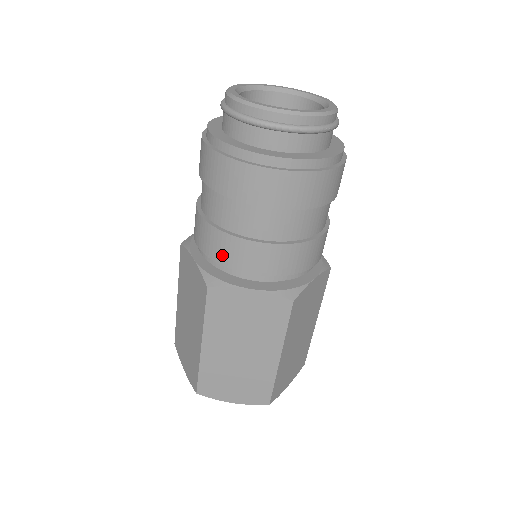
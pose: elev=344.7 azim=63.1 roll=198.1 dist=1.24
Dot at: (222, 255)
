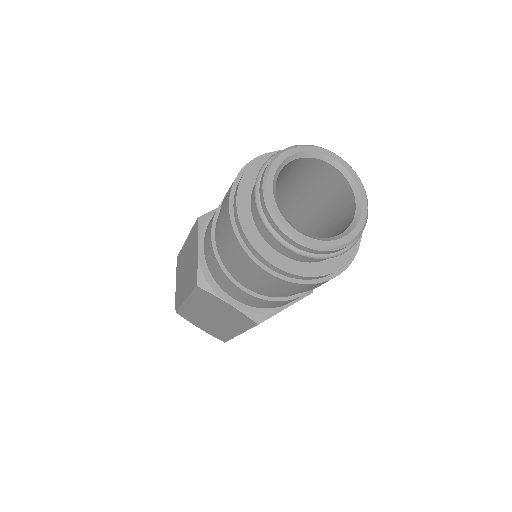
Dot at: (269, 306)
